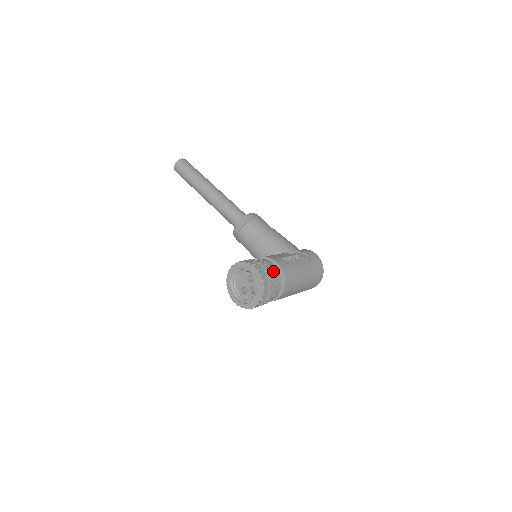
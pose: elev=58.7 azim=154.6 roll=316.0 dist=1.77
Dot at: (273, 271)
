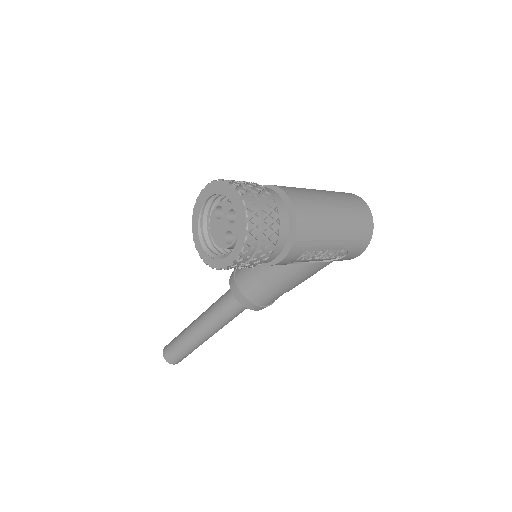
Dot at: occluded
